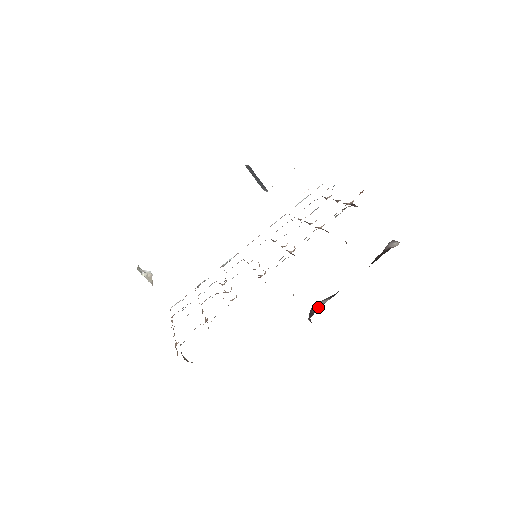
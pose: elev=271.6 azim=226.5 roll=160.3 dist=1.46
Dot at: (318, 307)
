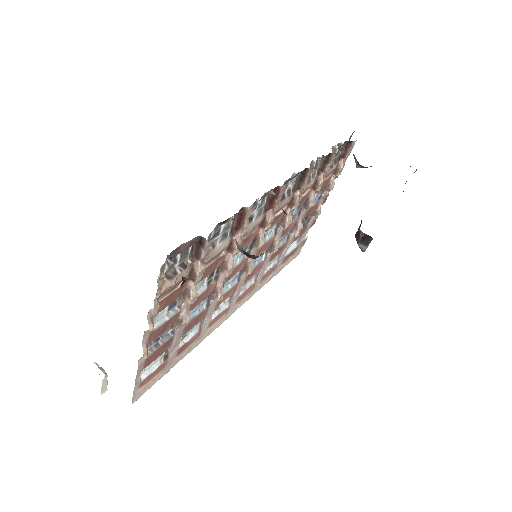
Dot at: occluded
